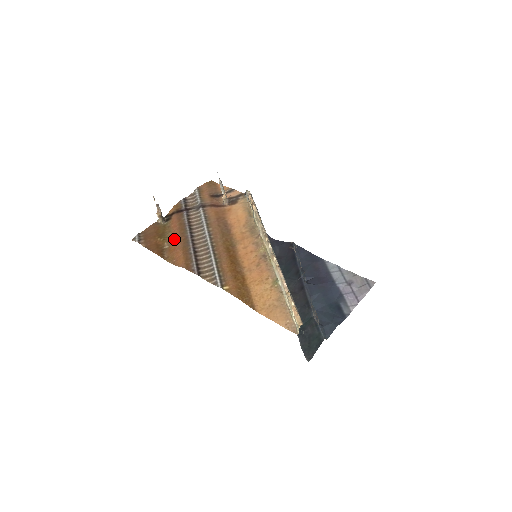
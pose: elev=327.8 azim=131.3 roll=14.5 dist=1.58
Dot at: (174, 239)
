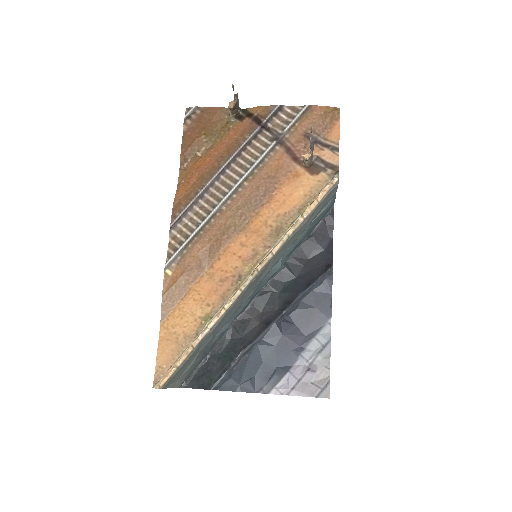
Dot at: (211, 154)
